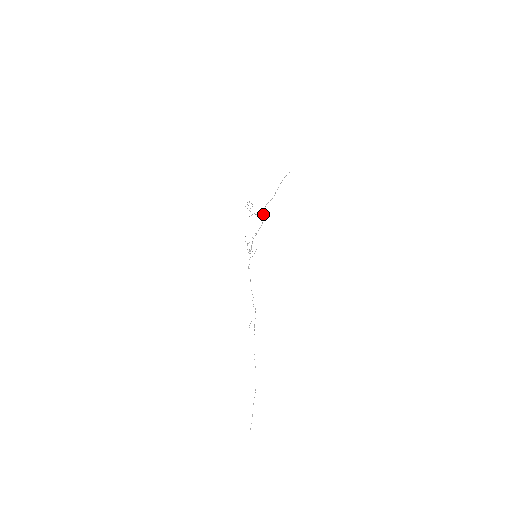
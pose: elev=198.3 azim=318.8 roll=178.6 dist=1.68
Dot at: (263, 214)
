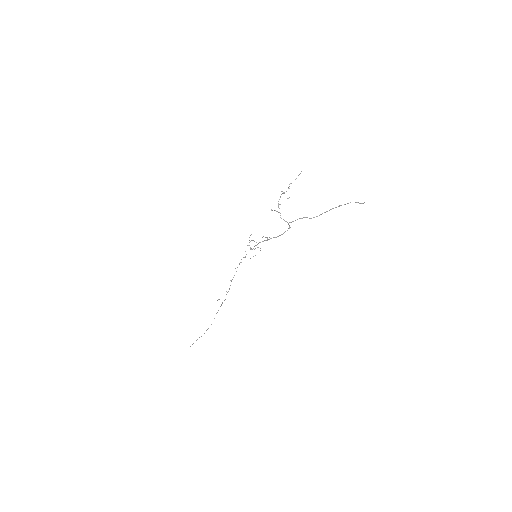
Dot at: (289, 226)
